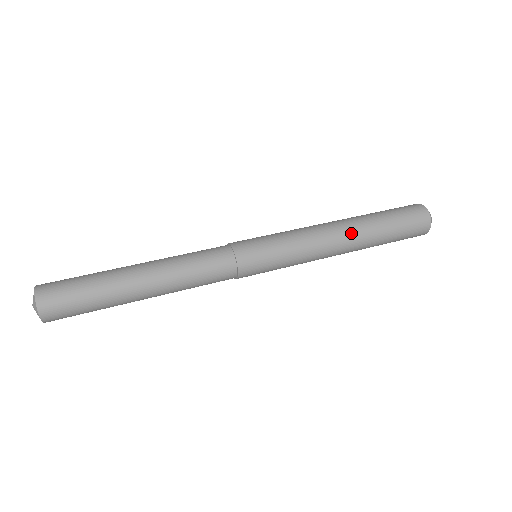
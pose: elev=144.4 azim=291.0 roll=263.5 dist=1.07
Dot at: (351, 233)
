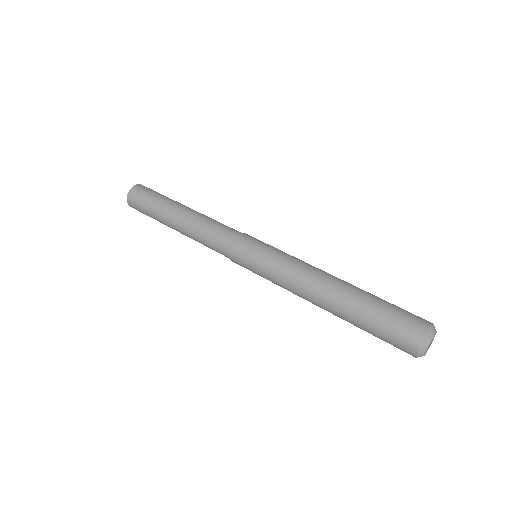
Dot at: (330, 289)
